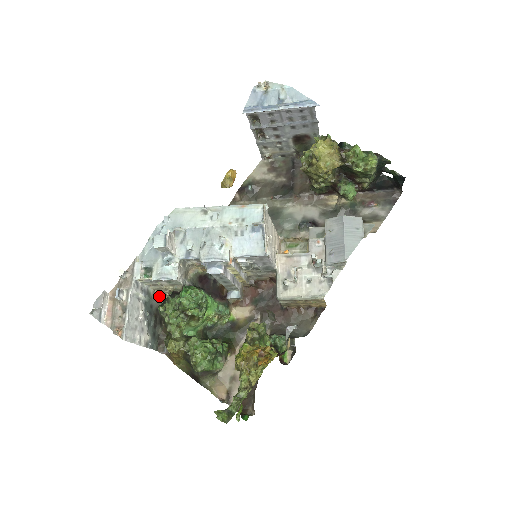
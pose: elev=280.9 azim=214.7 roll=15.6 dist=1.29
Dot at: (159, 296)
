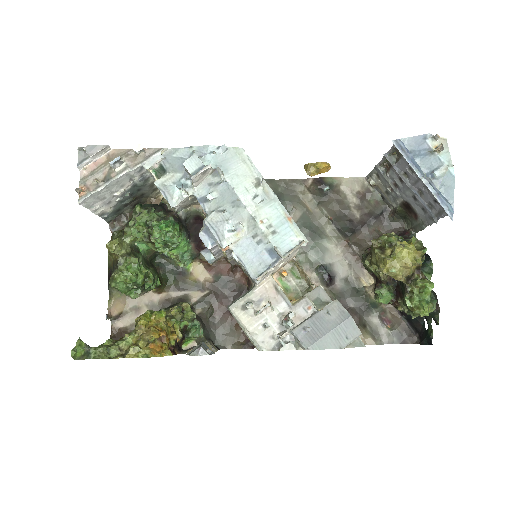
Dot at: (156, 187)
